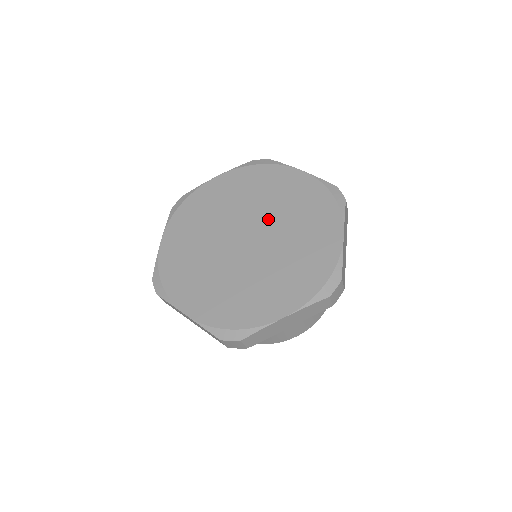
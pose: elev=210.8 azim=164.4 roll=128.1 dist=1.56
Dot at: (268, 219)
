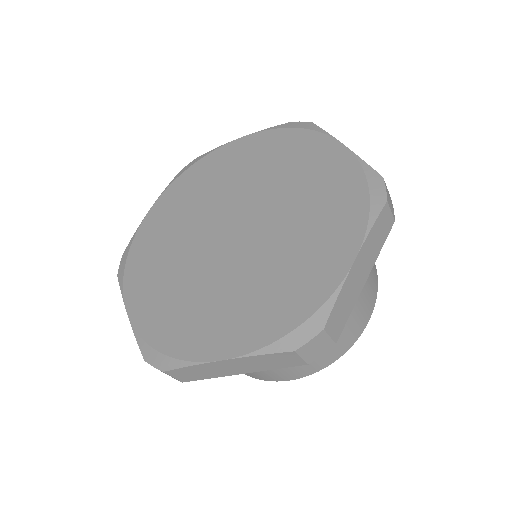
Dot at: (269, 208)
